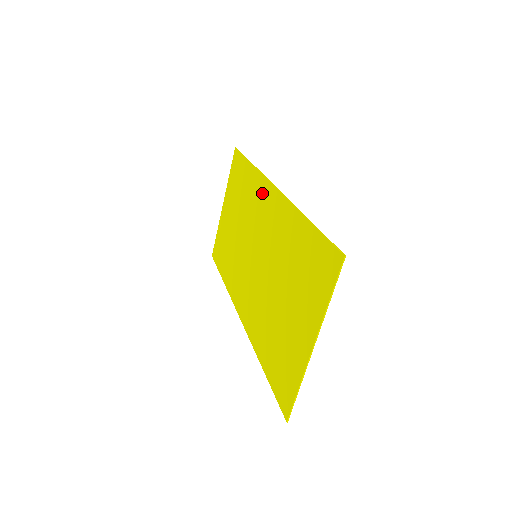
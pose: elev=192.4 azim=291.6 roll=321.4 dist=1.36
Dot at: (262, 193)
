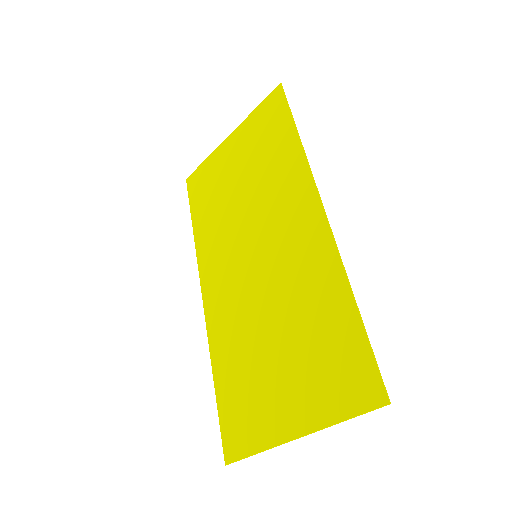
Dot at: (300, 194)
